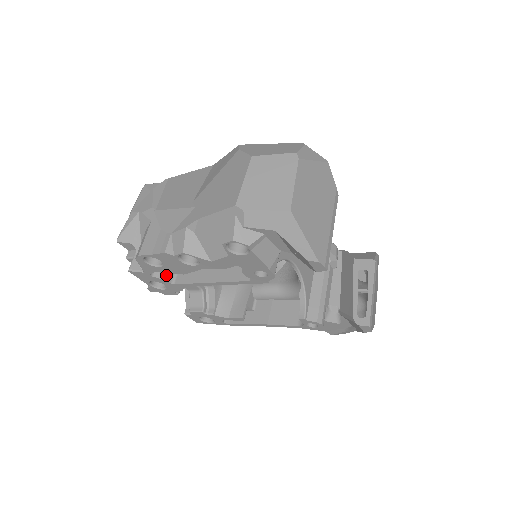
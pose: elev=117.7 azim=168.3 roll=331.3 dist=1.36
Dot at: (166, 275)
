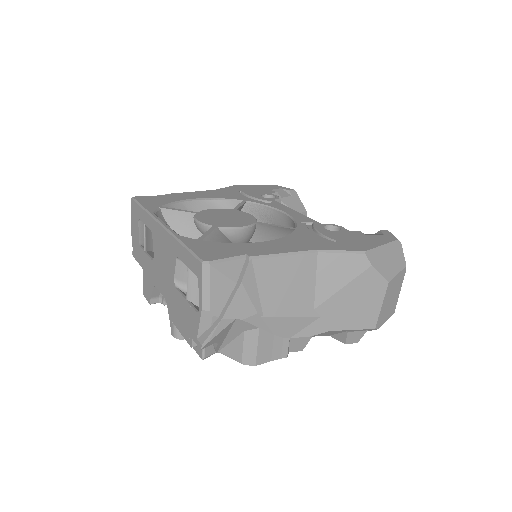
Dot at: occluded
